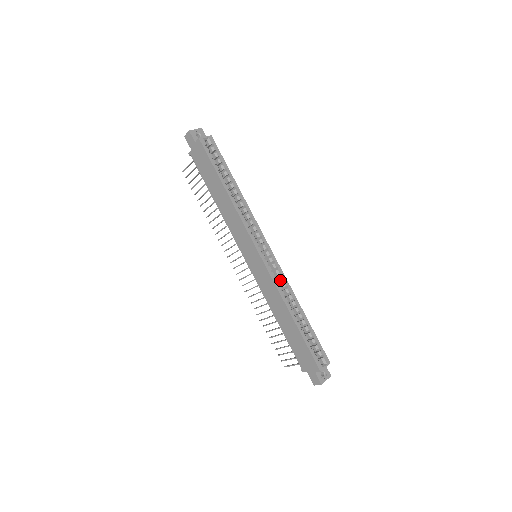
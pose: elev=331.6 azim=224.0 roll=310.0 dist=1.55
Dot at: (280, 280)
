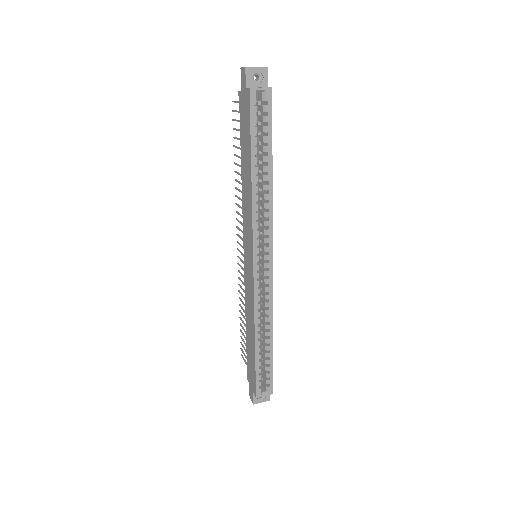
Dot at: (265, 298)
